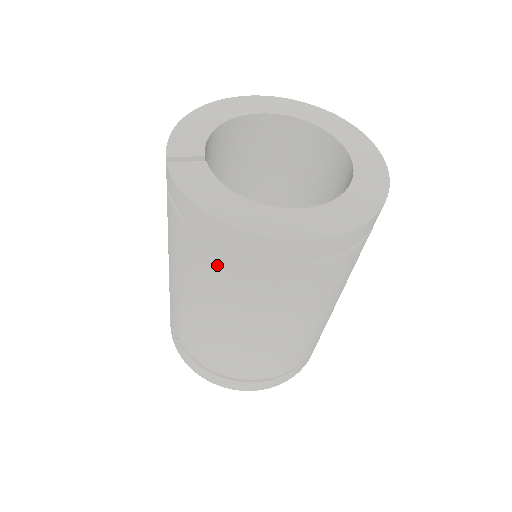
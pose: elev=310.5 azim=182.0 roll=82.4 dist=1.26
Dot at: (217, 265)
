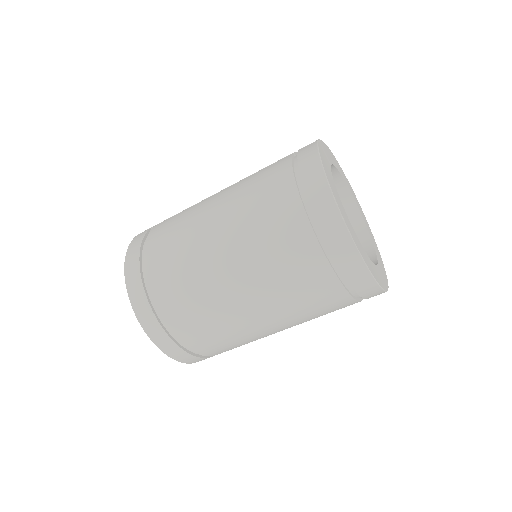
Dot at: (282, 200)
